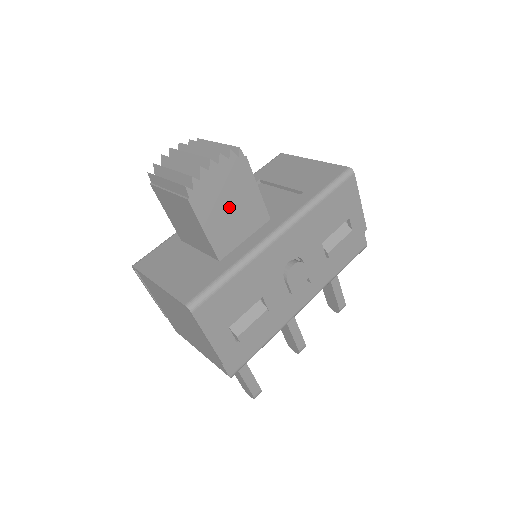
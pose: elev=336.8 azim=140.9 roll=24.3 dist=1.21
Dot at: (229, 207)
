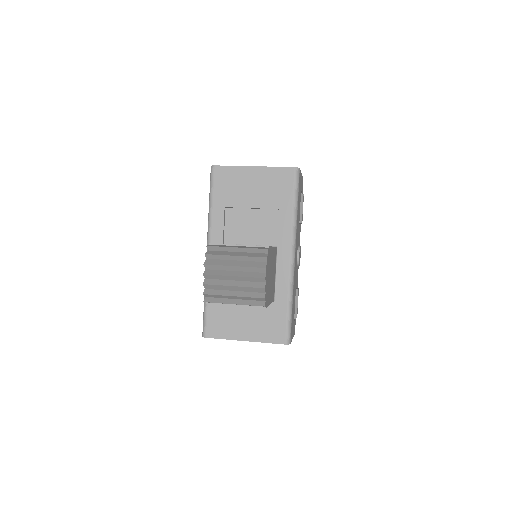
Dot at: (271, 277)
